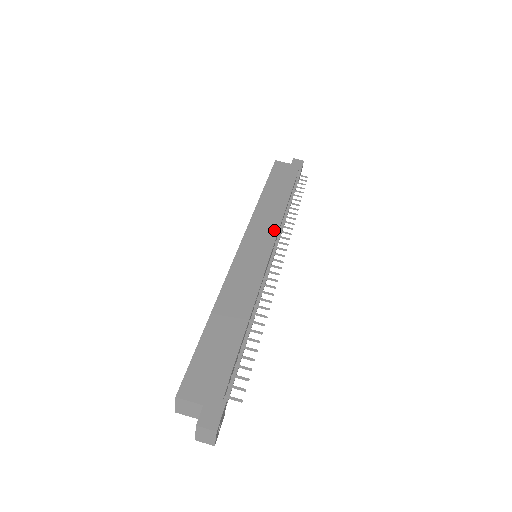
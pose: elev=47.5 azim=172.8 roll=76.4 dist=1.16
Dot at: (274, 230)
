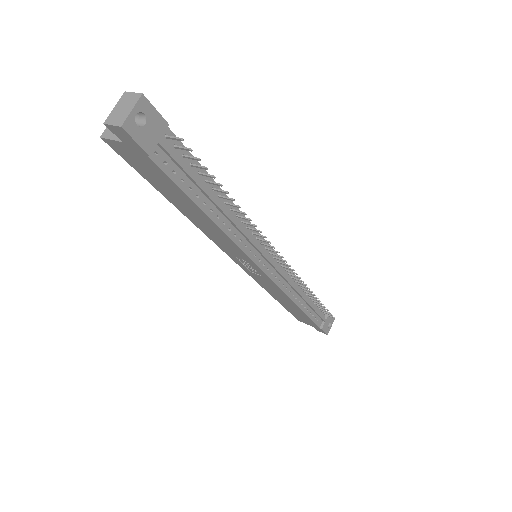
Dot at: occluded
